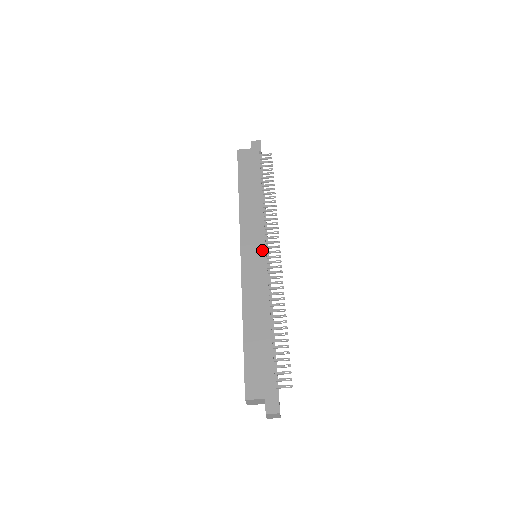
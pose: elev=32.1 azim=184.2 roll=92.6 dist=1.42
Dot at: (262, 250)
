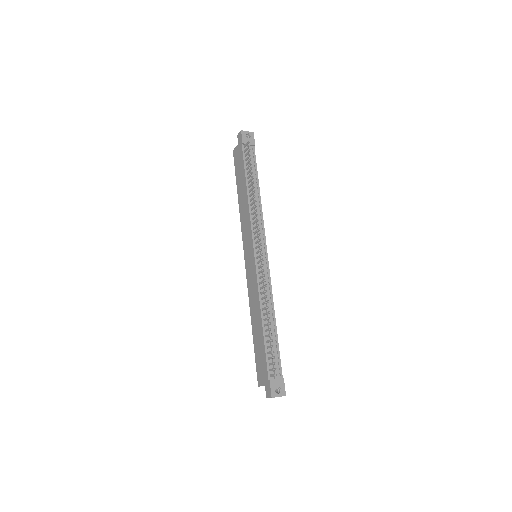
Dot at: (252, 253)
